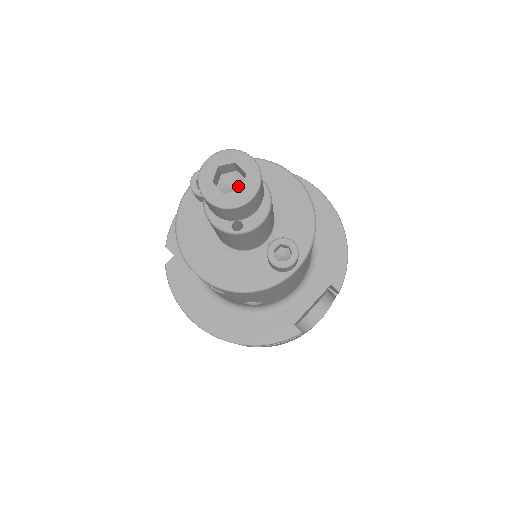
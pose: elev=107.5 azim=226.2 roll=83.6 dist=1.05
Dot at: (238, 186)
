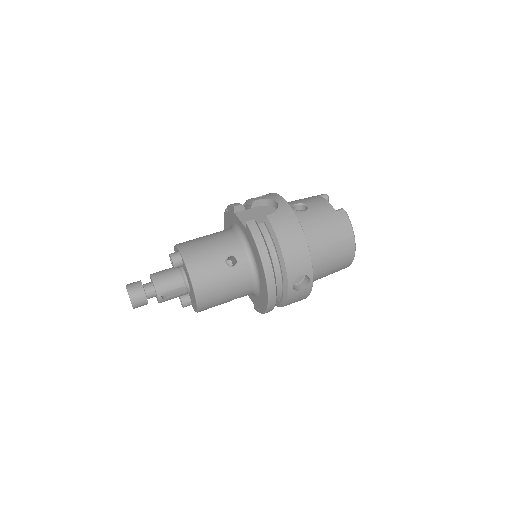
Dot at: occluded
